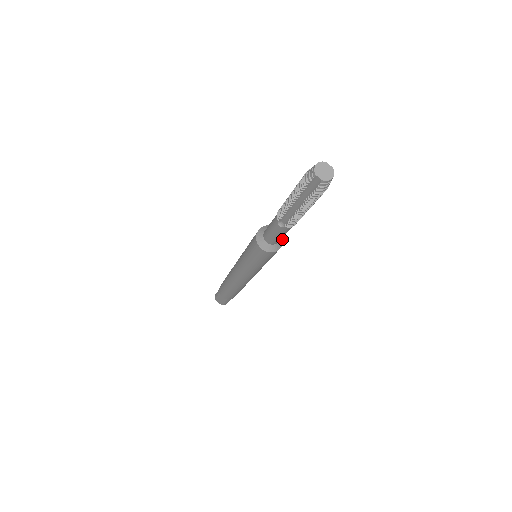
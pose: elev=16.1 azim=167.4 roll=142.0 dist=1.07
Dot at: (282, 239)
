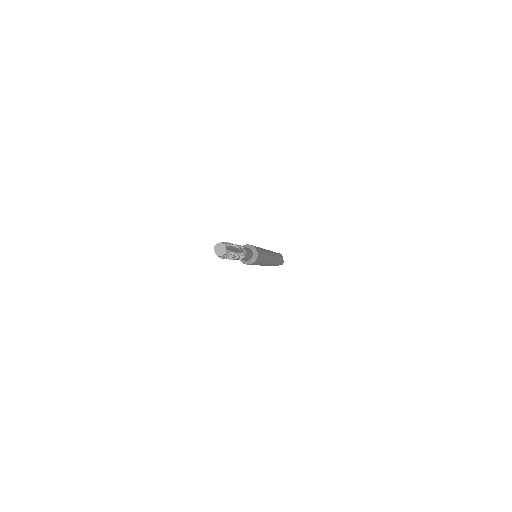
Dot at: (253, 260)
